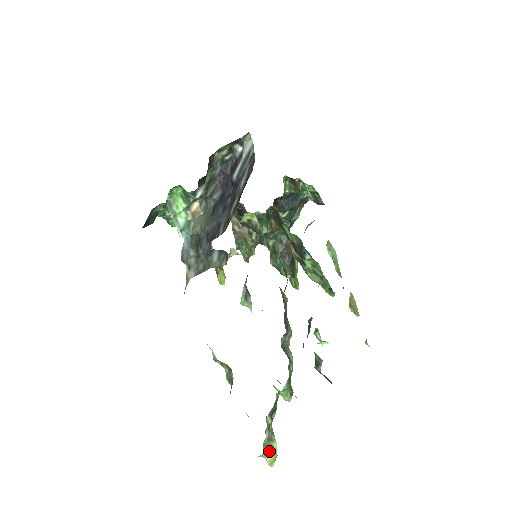
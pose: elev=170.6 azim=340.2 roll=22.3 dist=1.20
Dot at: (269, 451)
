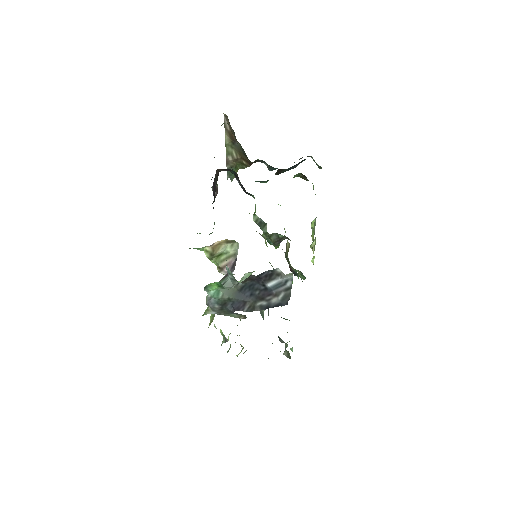
Dot at: occluded
